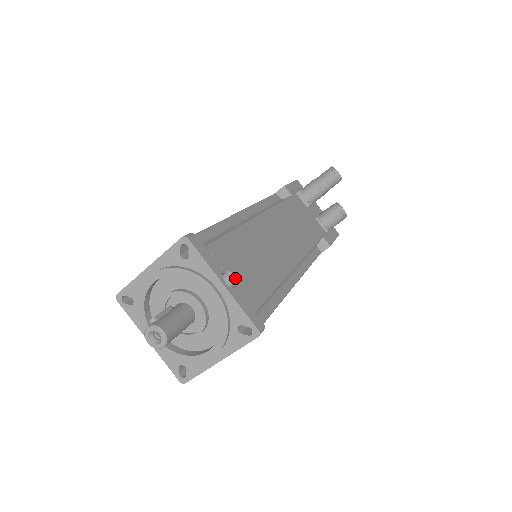
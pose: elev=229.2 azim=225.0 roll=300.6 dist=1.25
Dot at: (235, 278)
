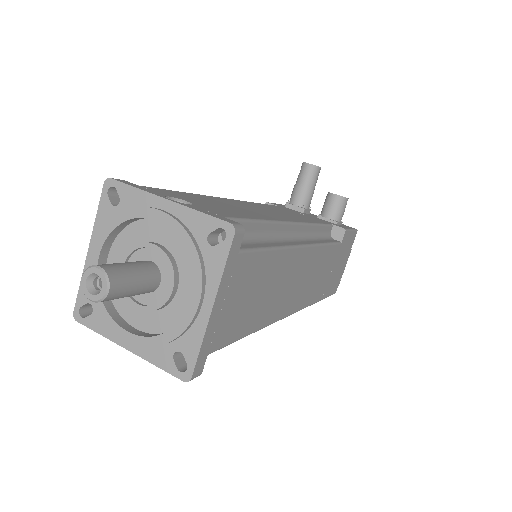
Dot at: (188, 203)
